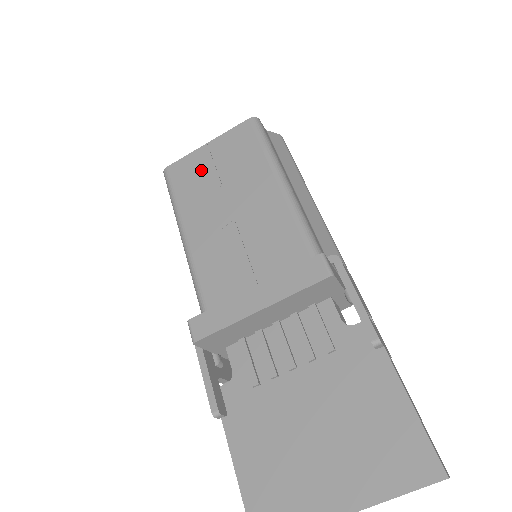
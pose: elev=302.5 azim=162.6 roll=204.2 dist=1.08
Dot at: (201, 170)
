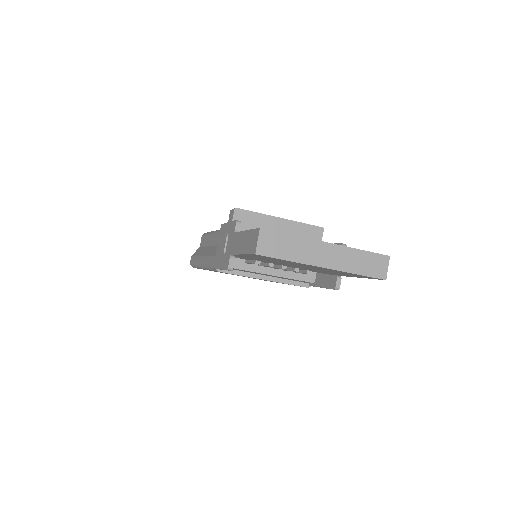
Dot at: occluded
